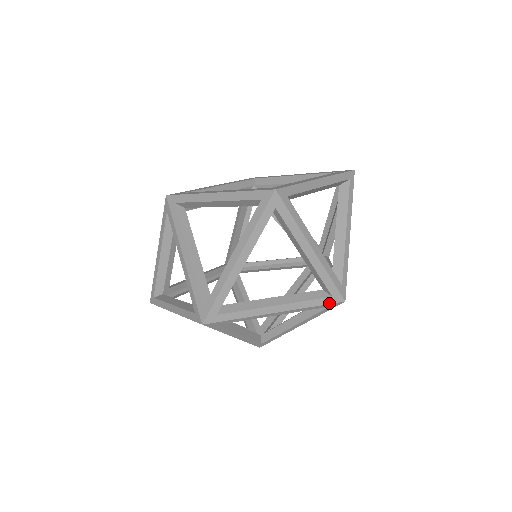
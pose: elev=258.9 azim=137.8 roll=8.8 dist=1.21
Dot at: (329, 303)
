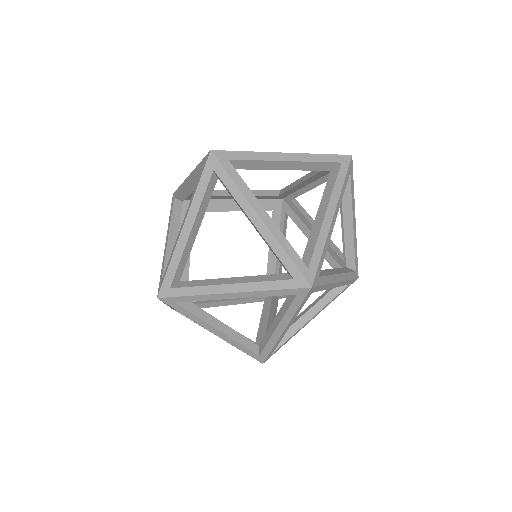
Dot at: (292, 287)
